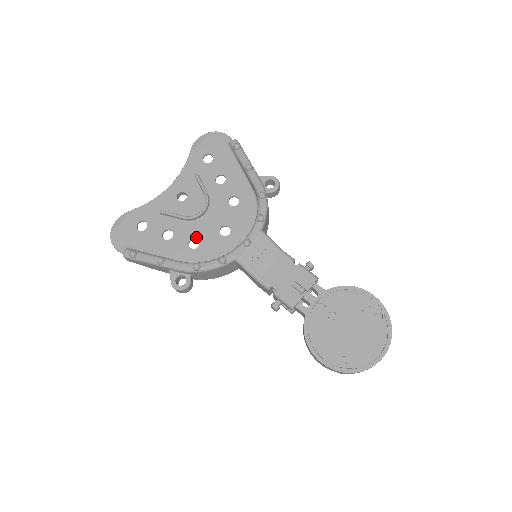
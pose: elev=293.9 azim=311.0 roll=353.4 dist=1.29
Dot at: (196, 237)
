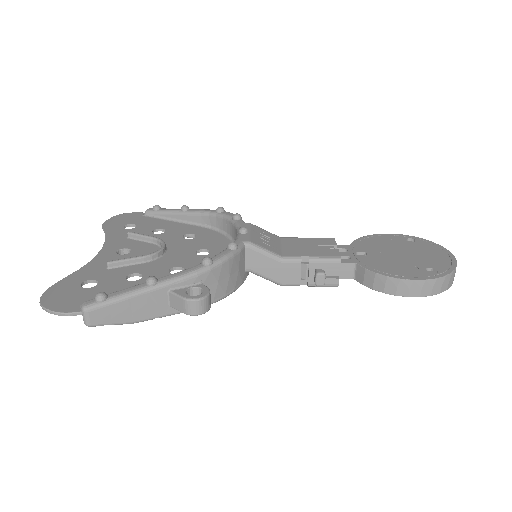
Dot at: (174, 266)
